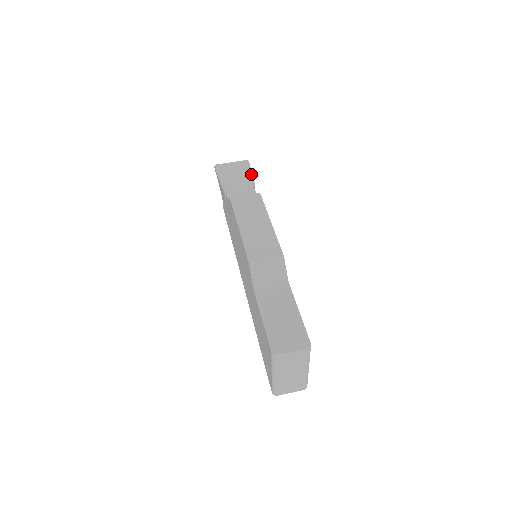
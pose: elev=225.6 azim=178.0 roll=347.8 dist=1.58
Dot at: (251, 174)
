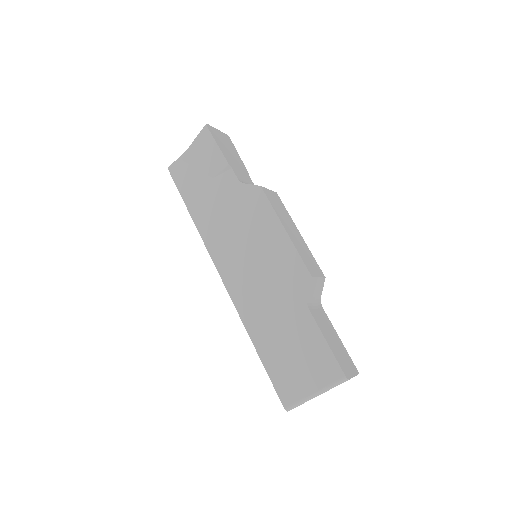
Dot at: occluded
